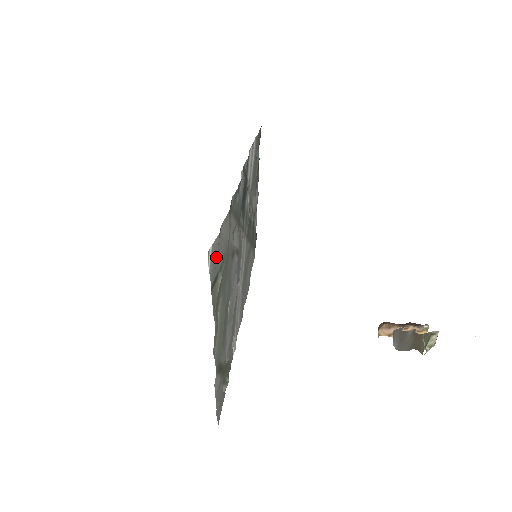
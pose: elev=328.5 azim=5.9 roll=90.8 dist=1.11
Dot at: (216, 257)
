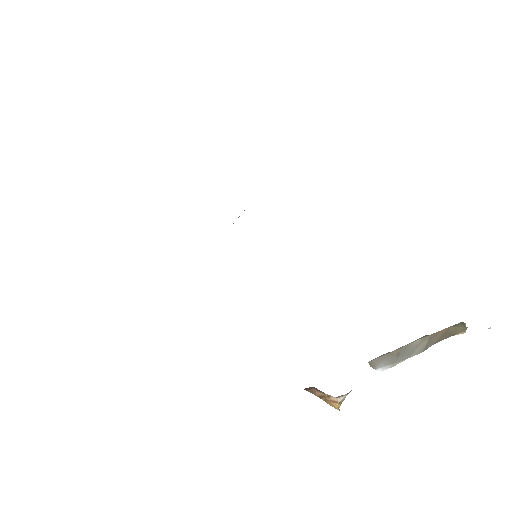
Dot at: occluded
